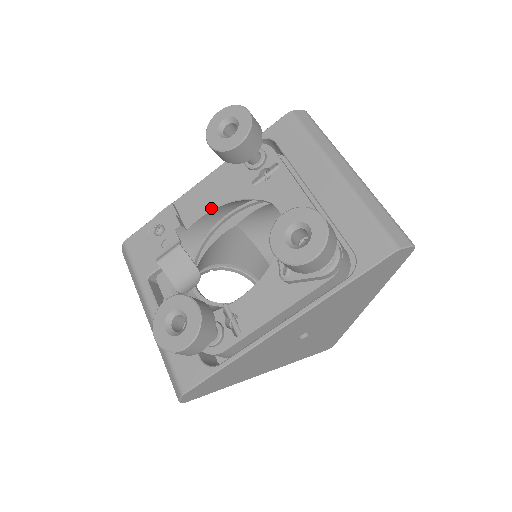
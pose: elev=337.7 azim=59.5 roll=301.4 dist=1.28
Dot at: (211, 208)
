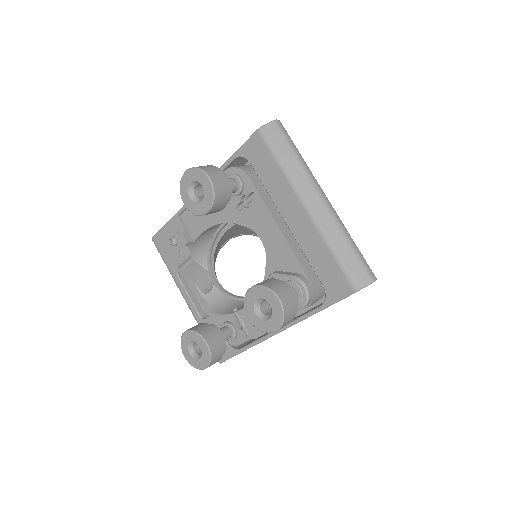
Dot at: (209, 226)
